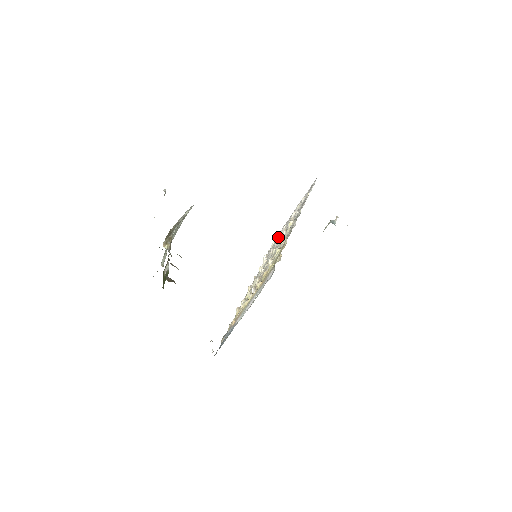
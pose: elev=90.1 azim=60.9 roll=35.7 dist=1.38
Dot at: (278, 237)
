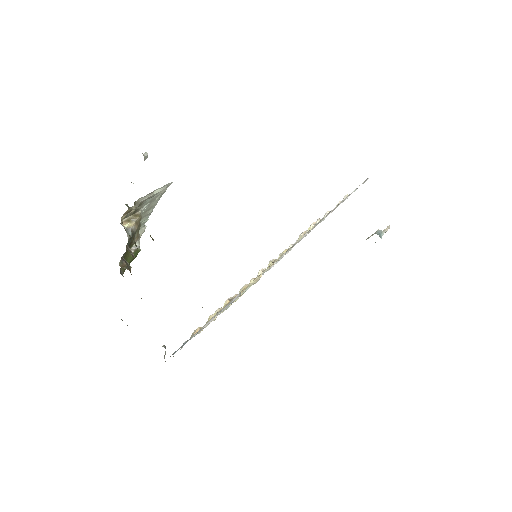
Dot at: occluded
